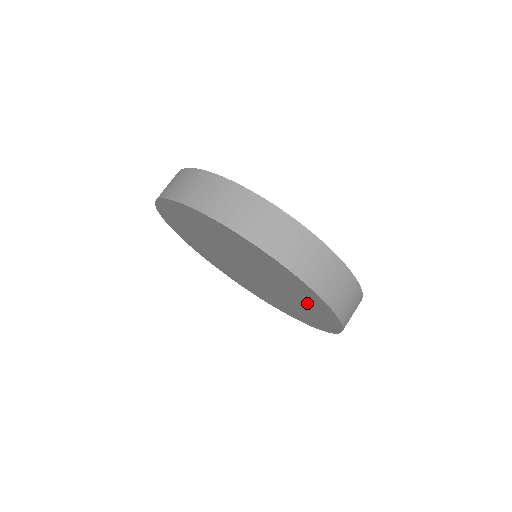
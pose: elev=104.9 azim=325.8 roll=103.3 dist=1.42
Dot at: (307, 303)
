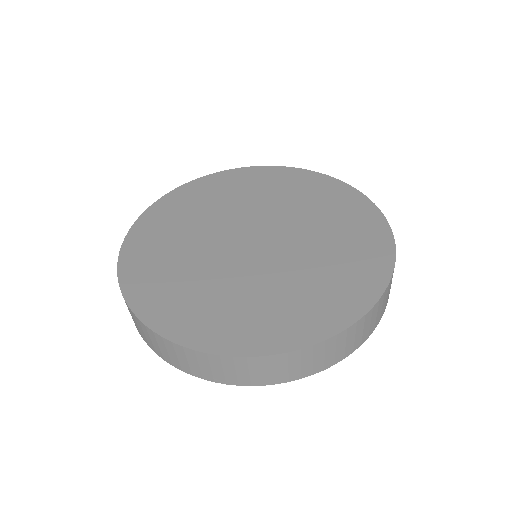
Dot at: occluded
